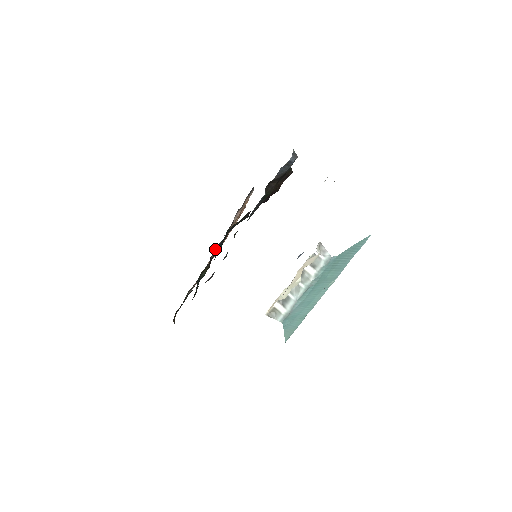
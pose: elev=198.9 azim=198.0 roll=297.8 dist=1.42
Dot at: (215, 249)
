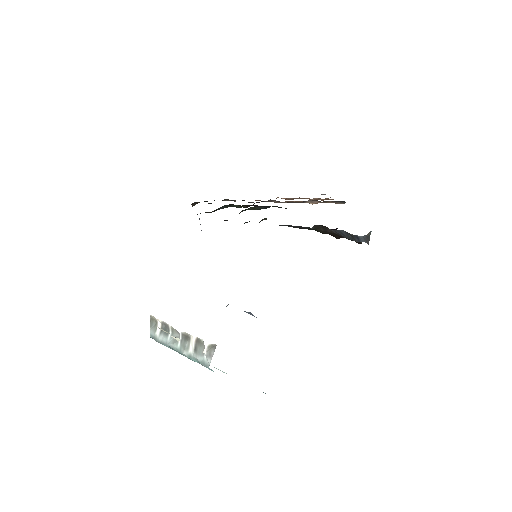
Dot at: (272, 200)
